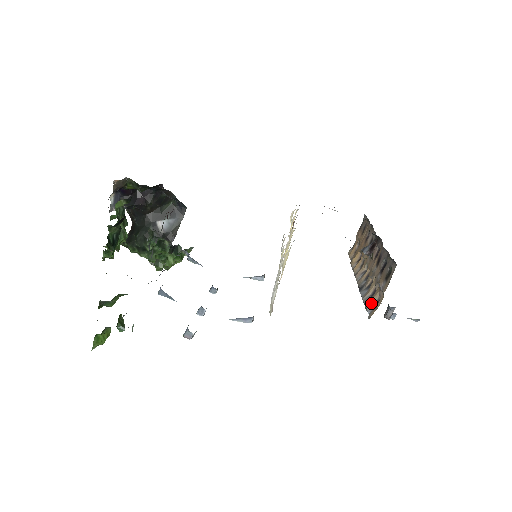
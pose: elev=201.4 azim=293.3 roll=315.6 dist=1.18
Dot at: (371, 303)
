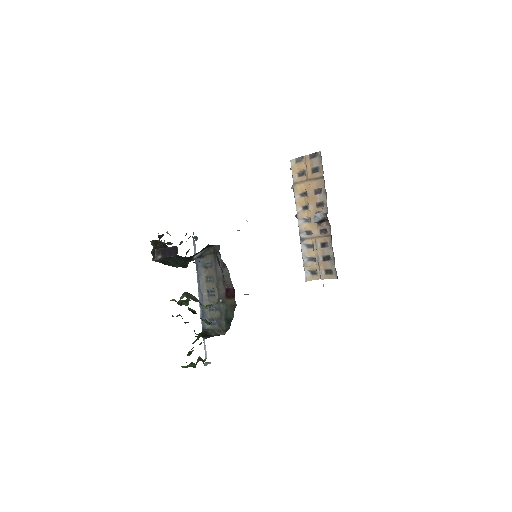
Dot at: (309, 269)
